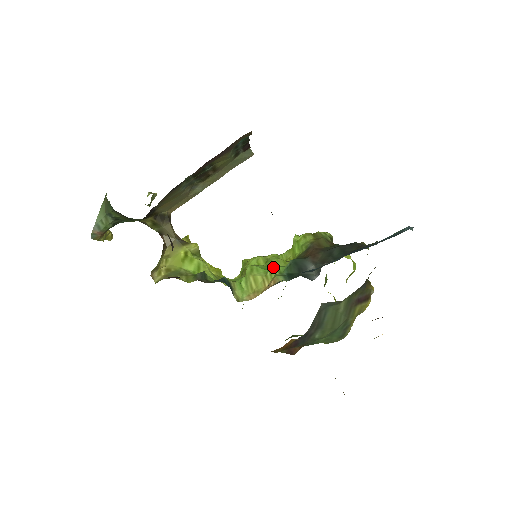
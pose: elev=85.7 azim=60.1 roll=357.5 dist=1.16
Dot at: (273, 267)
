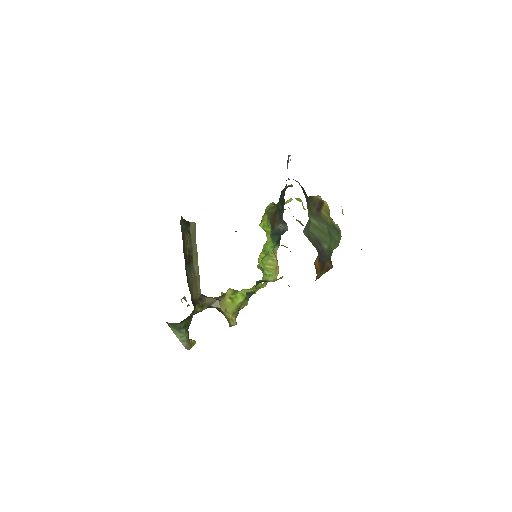
Dot at: (268, 249)
